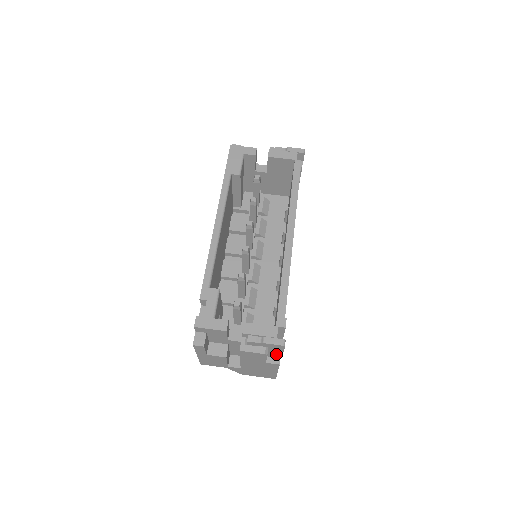
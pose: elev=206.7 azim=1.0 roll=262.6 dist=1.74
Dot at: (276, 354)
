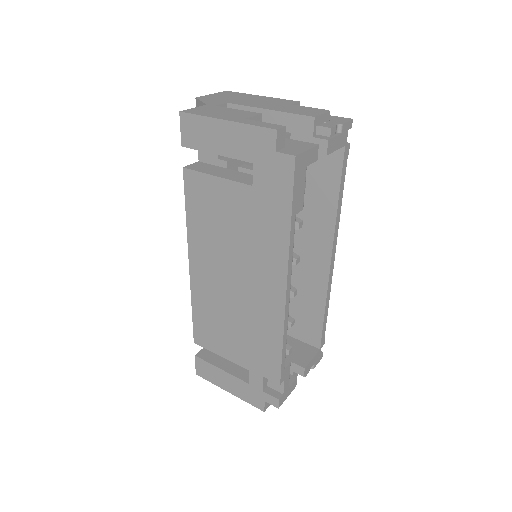
Dot at: occluded
